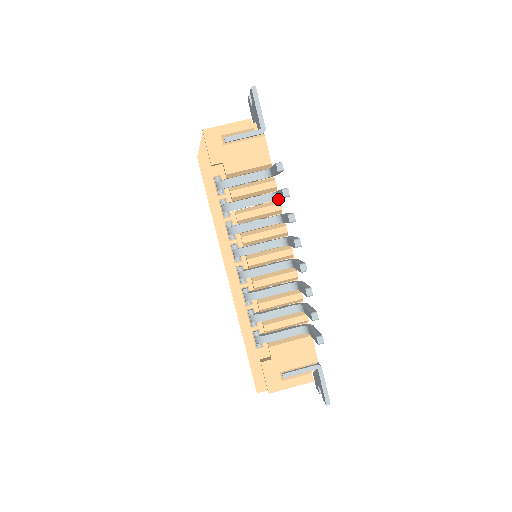
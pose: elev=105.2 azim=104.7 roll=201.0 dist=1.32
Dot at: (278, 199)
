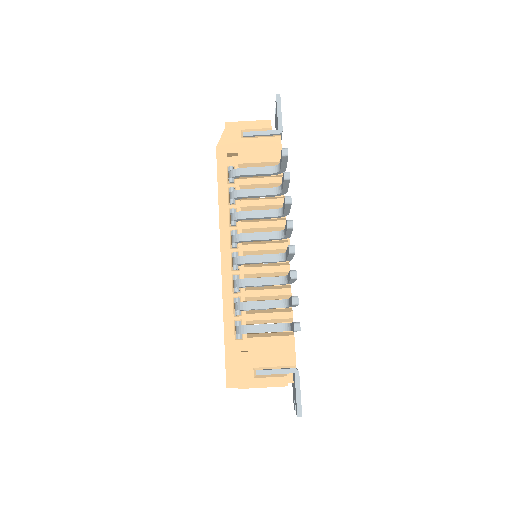
Dot at: (284, 196)
